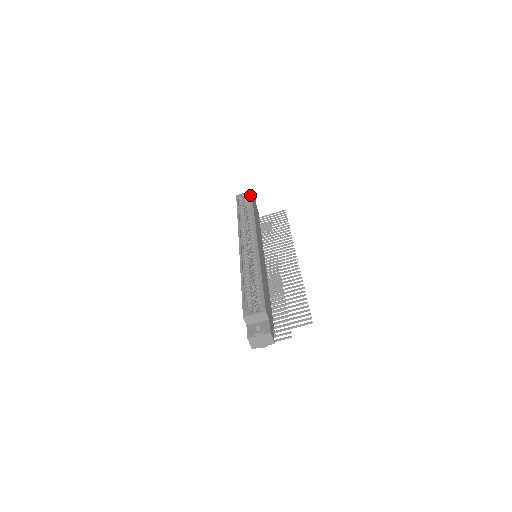
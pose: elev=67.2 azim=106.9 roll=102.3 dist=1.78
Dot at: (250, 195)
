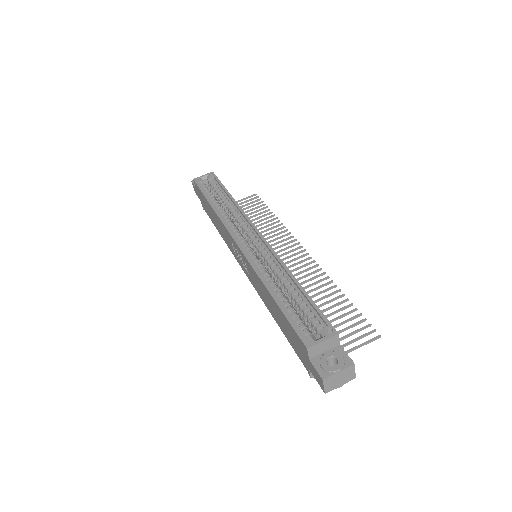
Dot at: (214, 177)
